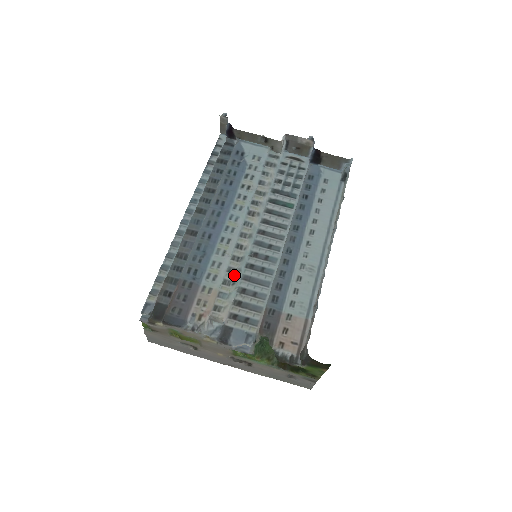
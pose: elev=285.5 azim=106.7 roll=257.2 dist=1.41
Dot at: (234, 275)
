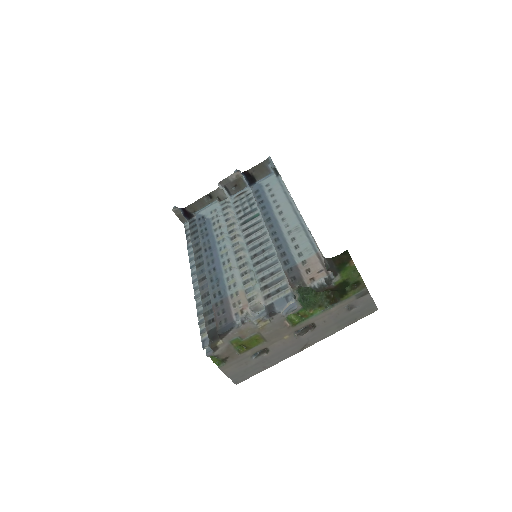
Dot at: (248, 274)
